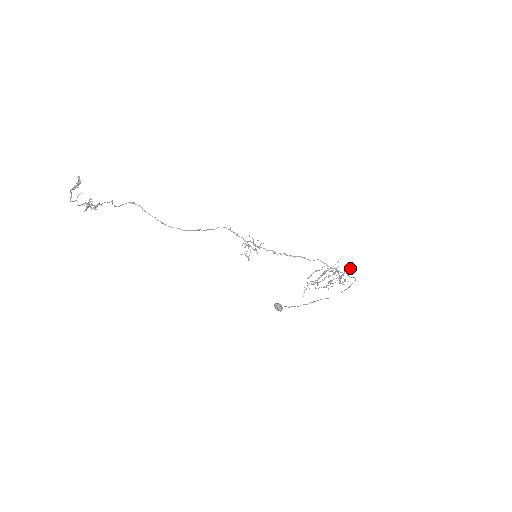
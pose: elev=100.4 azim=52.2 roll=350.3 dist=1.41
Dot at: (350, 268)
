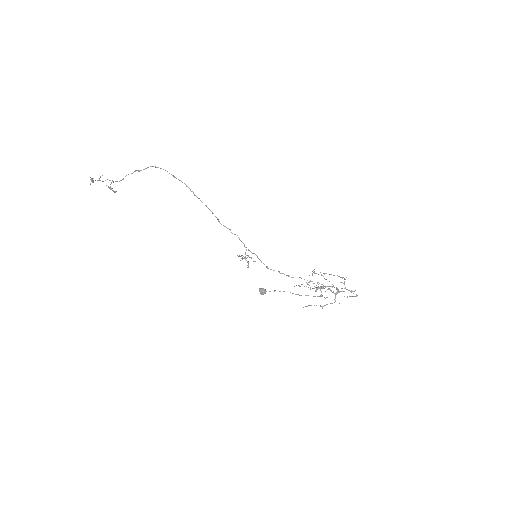
Dot at: (355, 290)
